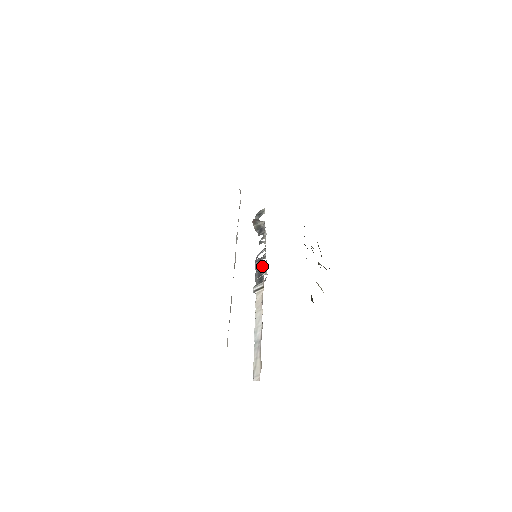
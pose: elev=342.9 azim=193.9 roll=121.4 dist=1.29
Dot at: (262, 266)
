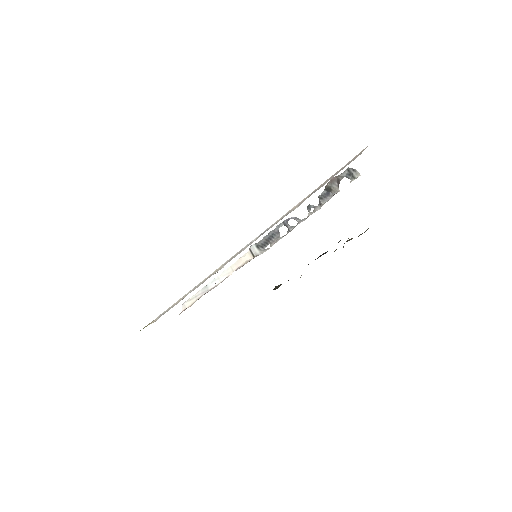
Dot at: (278, 235)
